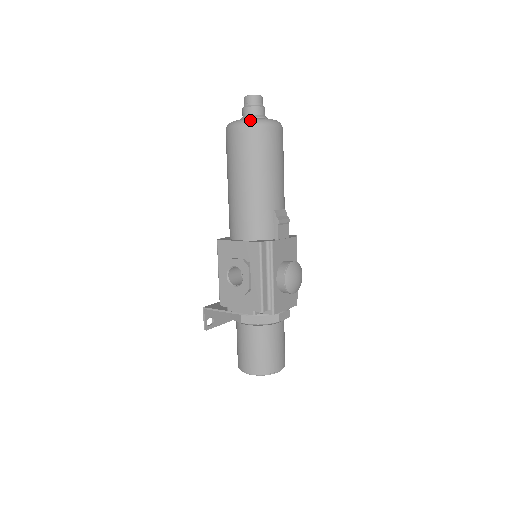
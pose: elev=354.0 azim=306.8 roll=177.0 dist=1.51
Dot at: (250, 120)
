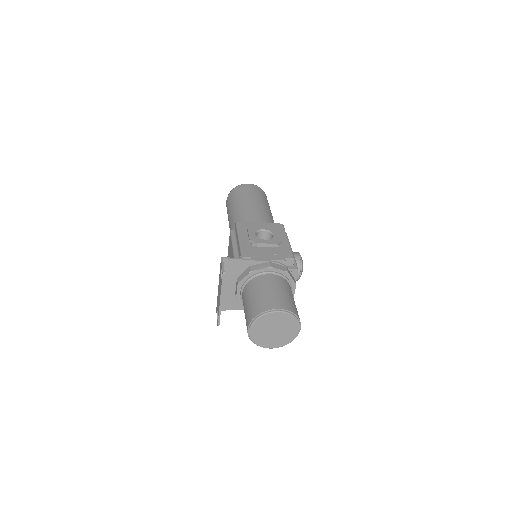
Dot at: occluded
